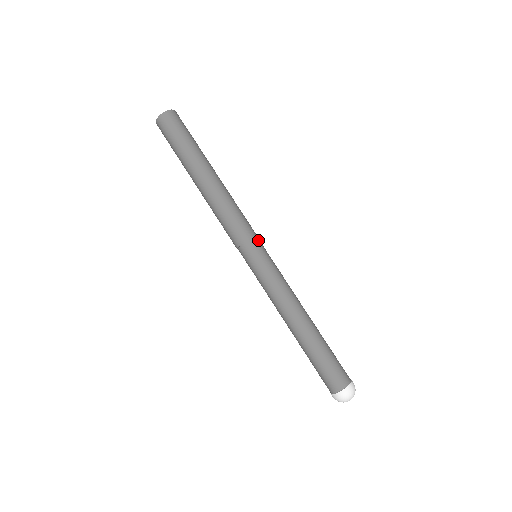
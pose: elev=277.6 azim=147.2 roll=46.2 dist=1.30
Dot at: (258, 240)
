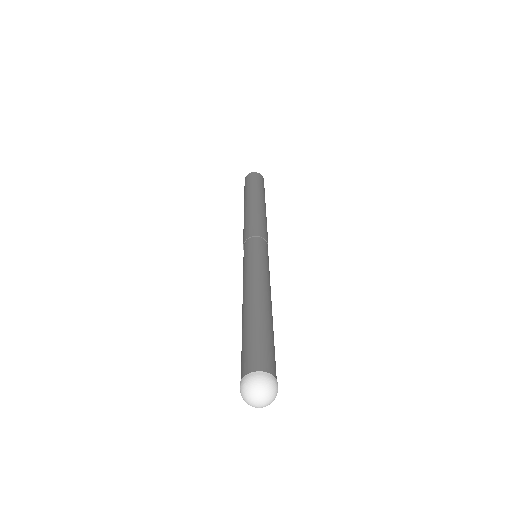
Dot at: (267, 245)
